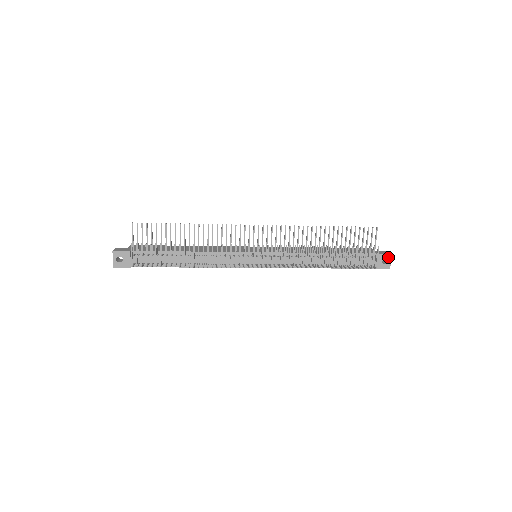
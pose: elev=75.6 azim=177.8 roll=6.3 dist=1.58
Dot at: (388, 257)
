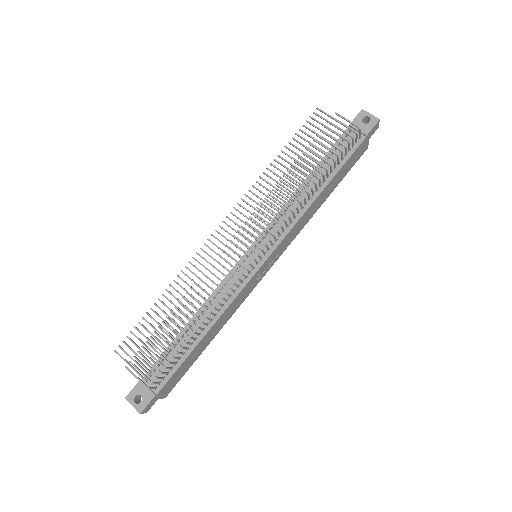
Dot at: (363, 114)
